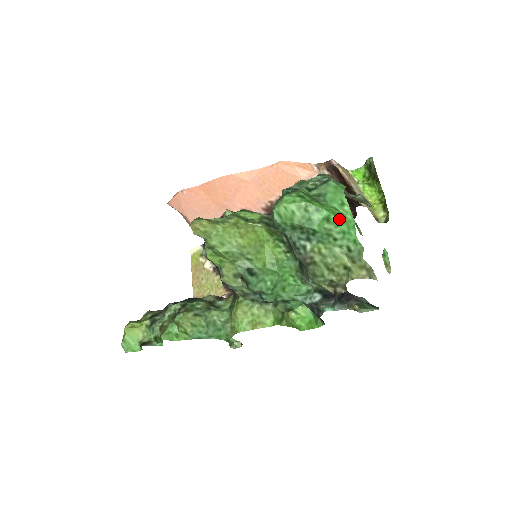
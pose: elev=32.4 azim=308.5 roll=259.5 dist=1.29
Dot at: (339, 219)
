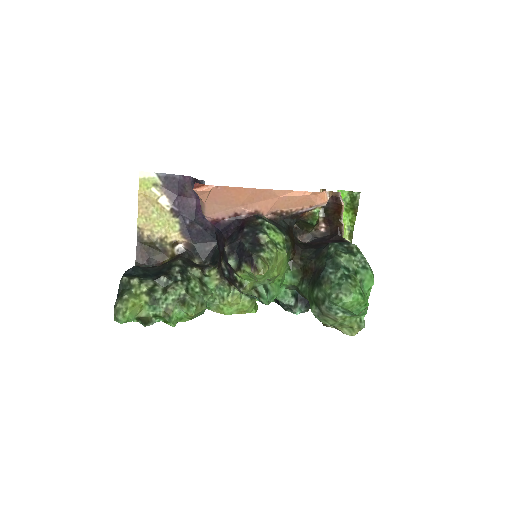
Dot at: occluded
